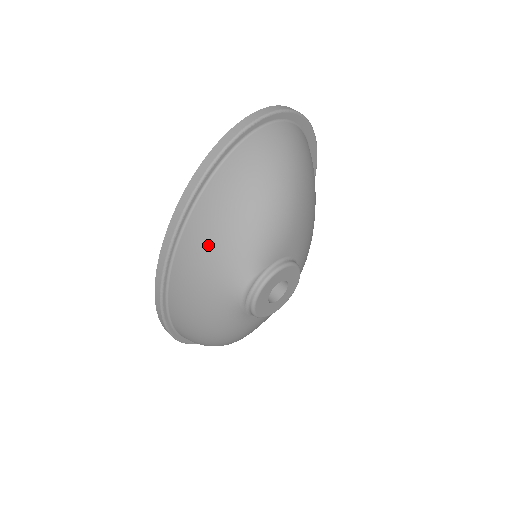
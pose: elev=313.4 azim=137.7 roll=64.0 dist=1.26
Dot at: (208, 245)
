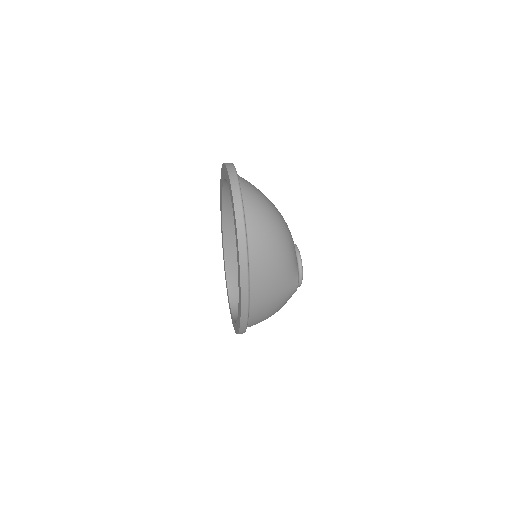
Dot at: (271, 289)
